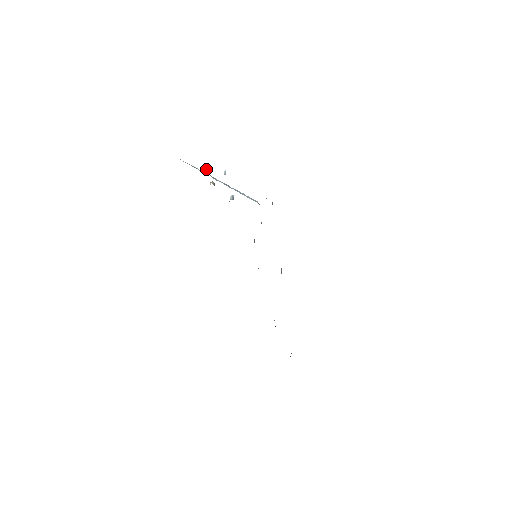
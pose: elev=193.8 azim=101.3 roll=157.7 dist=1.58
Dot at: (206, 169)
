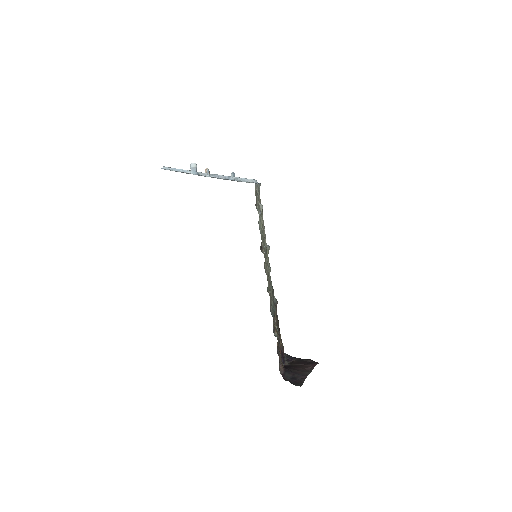
Dot at: (191, 171)
